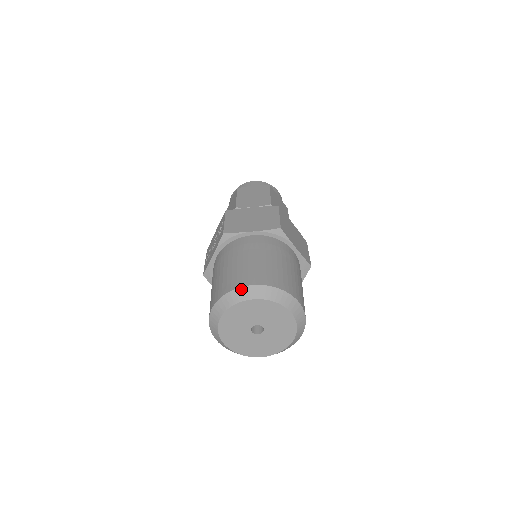
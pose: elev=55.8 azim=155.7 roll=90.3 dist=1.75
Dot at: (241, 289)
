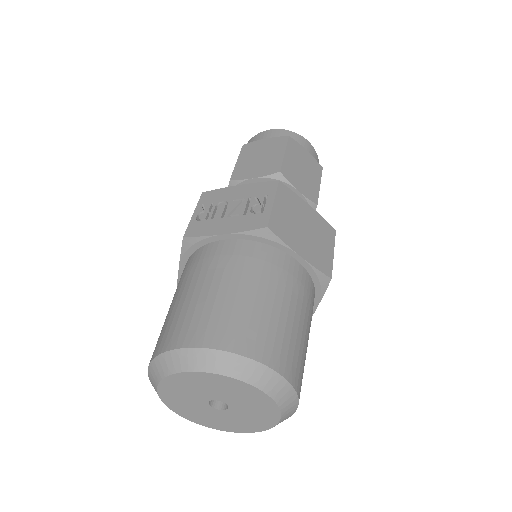
Dot at: (257, 365)
